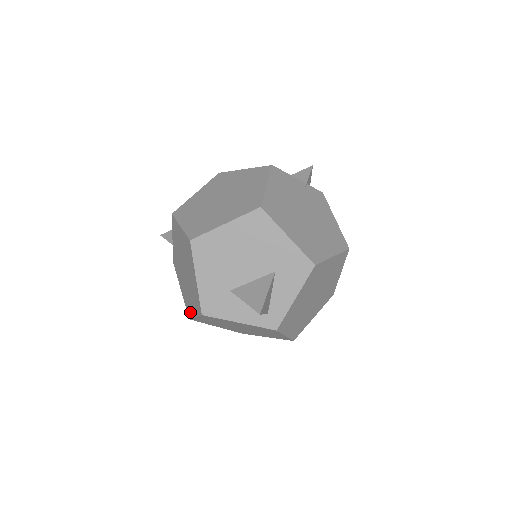
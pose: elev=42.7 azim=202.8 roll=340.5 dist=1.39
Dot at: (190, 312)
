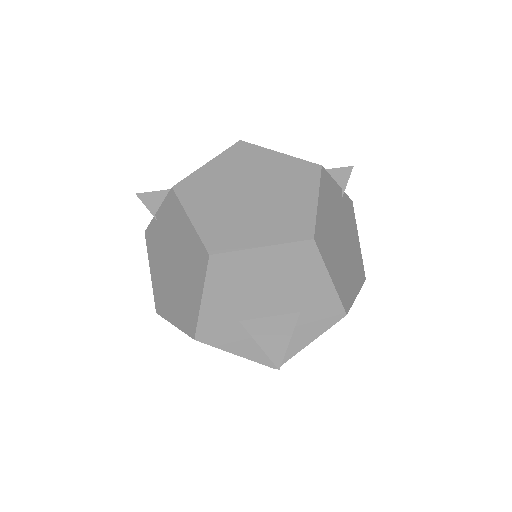
Dot at: (163, 311)
